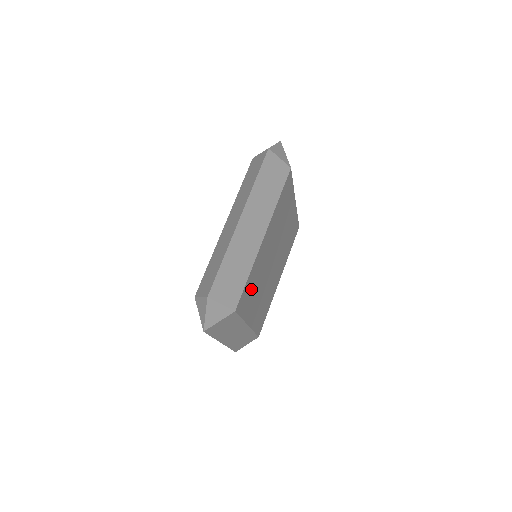
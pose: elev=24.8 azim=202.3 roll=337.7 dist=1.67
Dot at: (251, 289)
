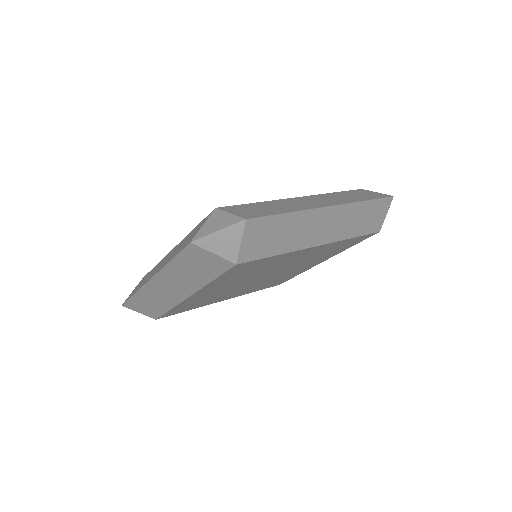
Dot at: (195, 303)
